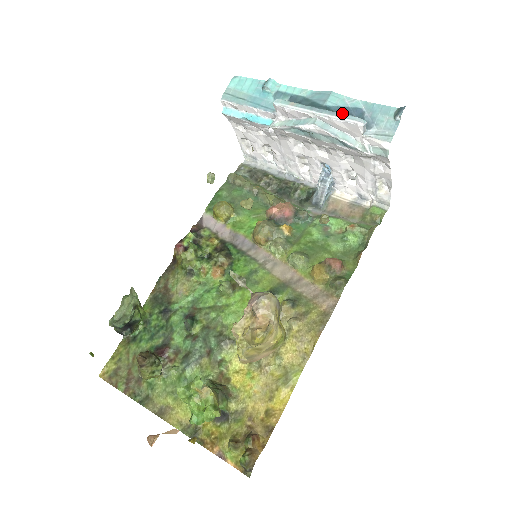
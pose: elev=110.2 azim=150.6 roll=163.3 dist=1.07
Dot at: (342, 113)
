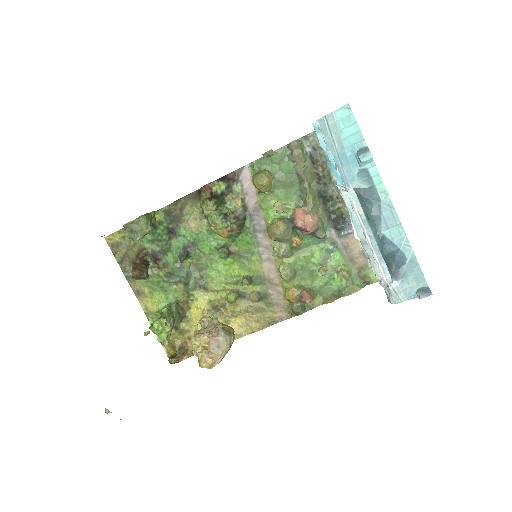
Dot at: (388, 252)
